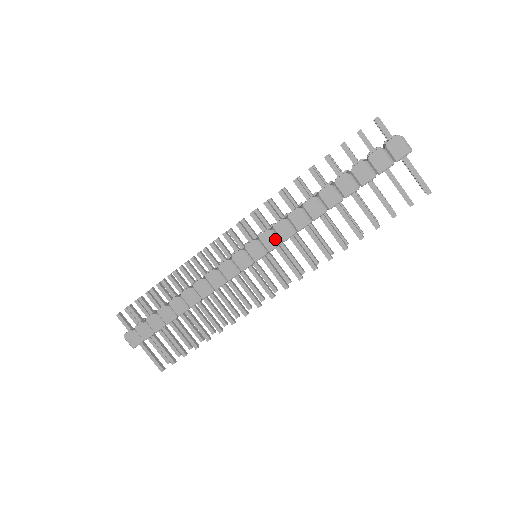
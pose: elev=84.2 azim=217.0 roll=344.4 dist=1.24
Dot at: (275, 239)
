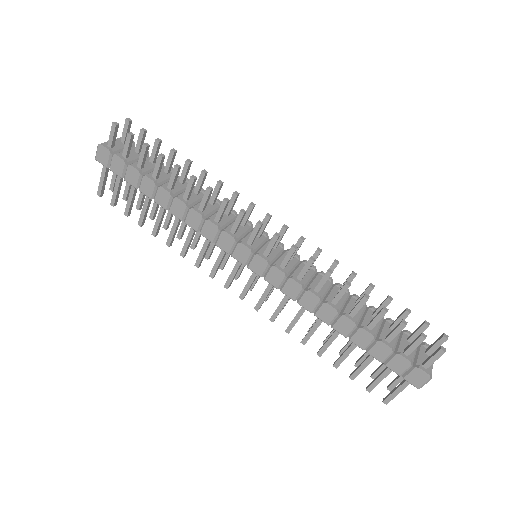
Dot at: (279, 282)
